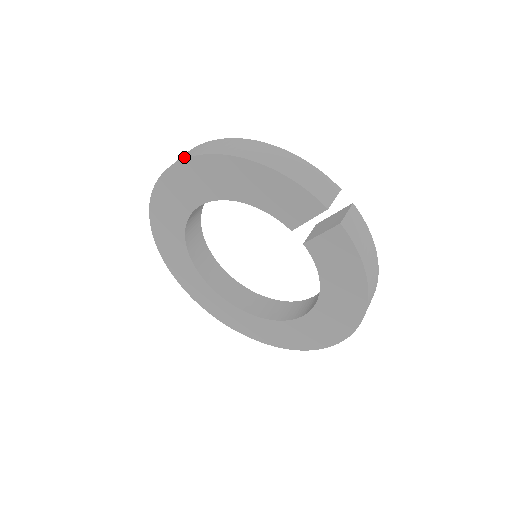
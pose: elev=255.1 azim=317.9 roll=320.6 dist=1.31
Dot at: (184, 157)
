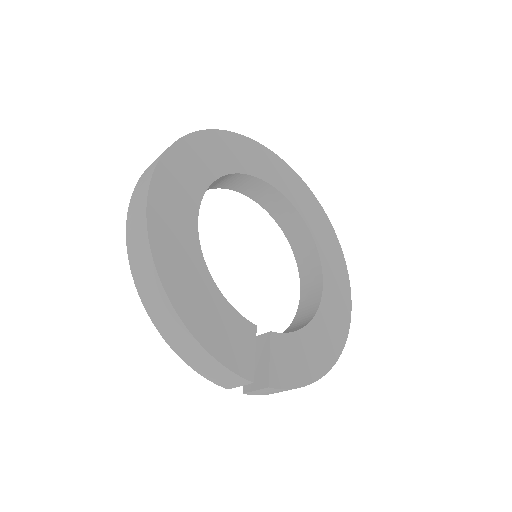
Dot at: (128, 238)
